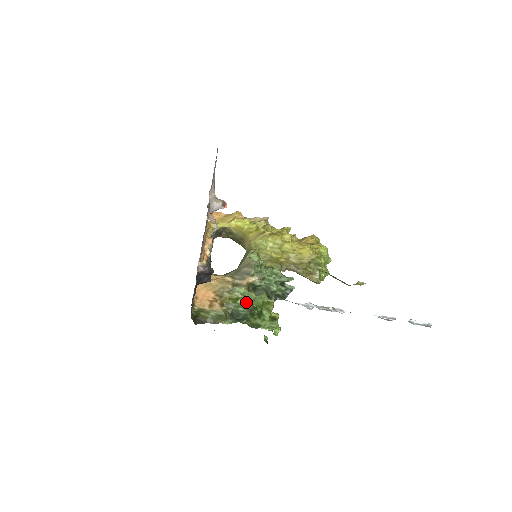
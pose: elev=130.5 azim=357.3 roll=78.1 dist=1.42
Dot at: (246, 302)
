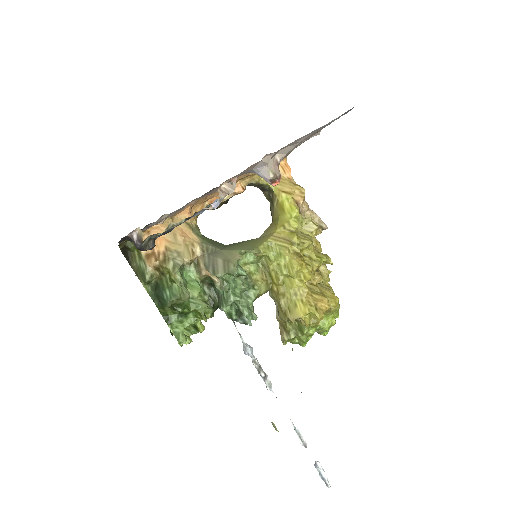
Dot at: (178, 293)
